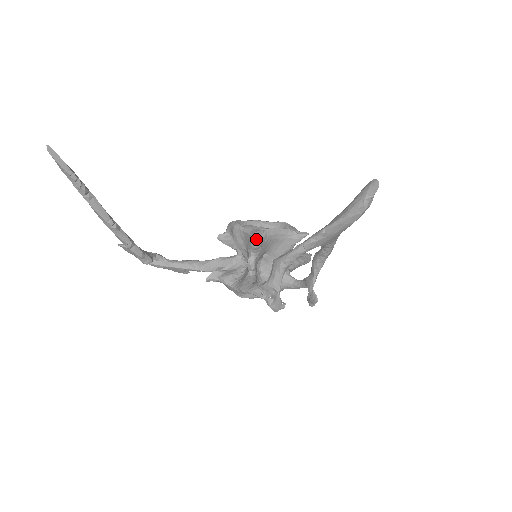
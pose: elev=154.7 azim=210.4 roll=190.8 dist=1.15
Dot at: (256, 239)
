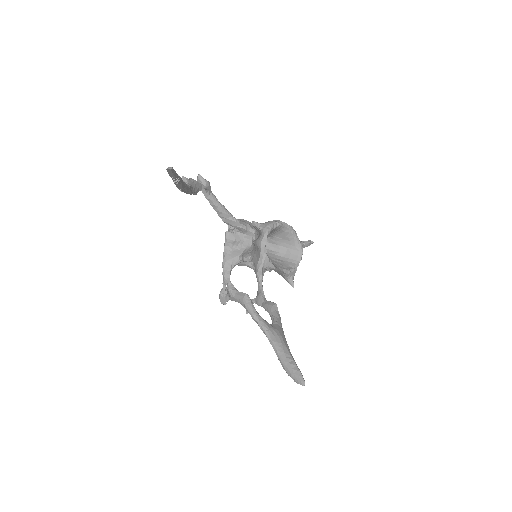
Dot at: (256, 272)
